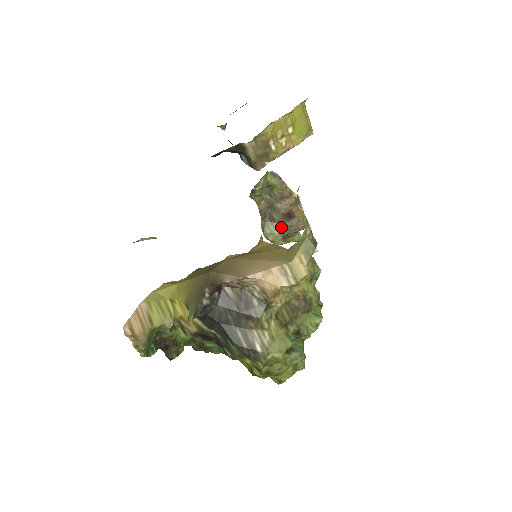
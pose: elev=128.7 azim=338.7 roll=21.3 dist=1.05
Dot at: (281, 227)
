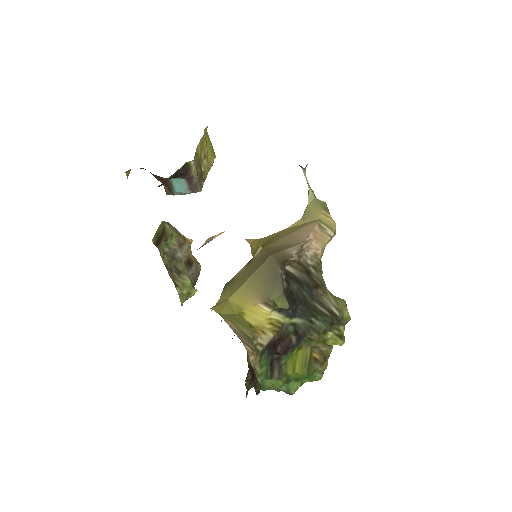
Dot at: (188, 276)
